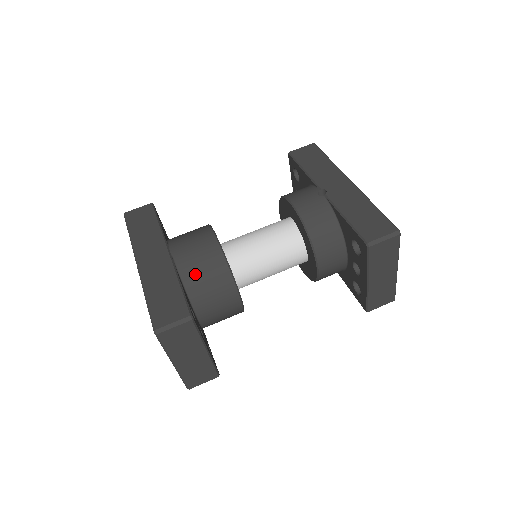
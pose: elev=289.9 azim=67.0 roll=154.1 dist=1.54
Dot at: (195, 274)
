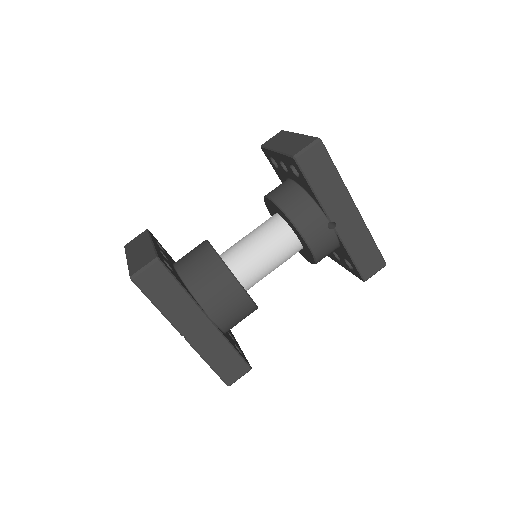
Dot at: (233, 324)
